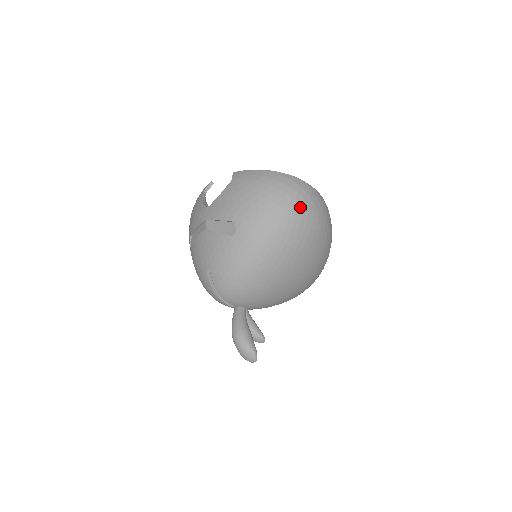
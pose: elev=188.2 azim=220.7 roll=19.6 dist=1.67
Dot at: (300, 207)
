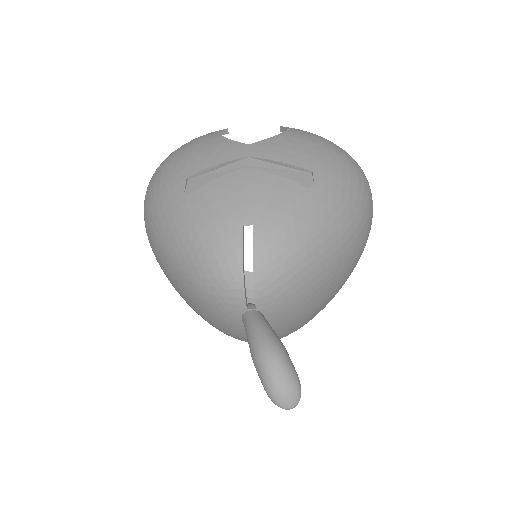
Dot at: (372, 200)
